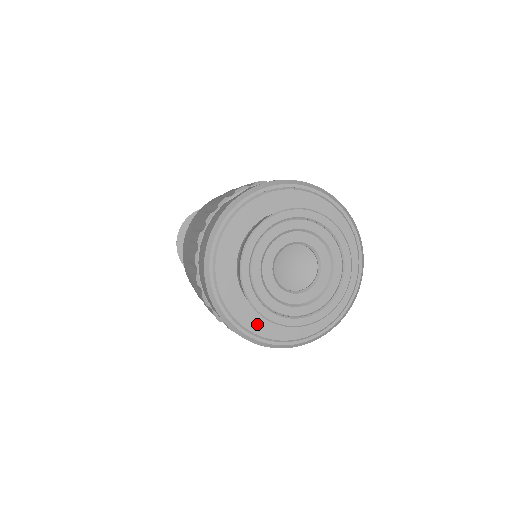
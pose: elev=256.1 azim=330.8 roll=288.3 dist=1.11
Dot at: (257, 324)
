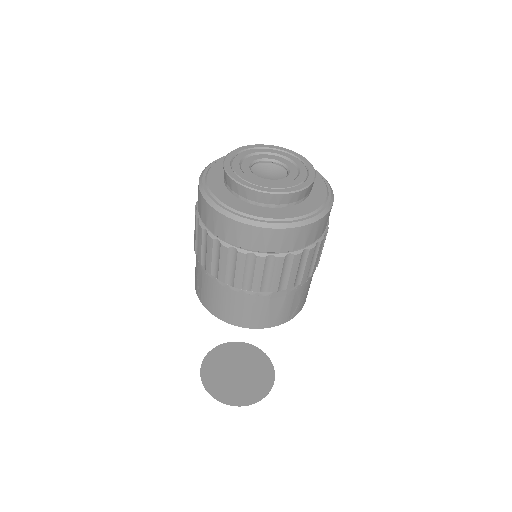
Dot at: (283, 214)
